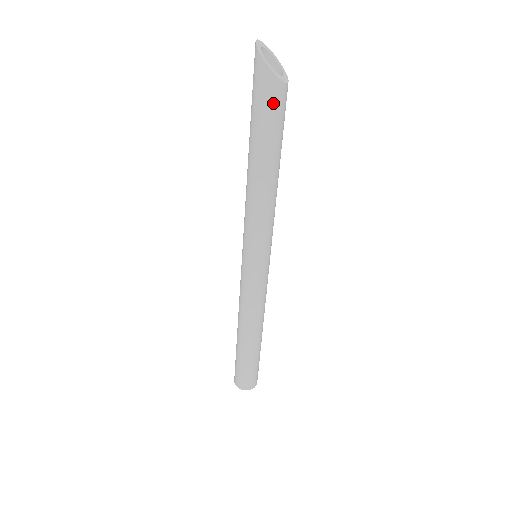
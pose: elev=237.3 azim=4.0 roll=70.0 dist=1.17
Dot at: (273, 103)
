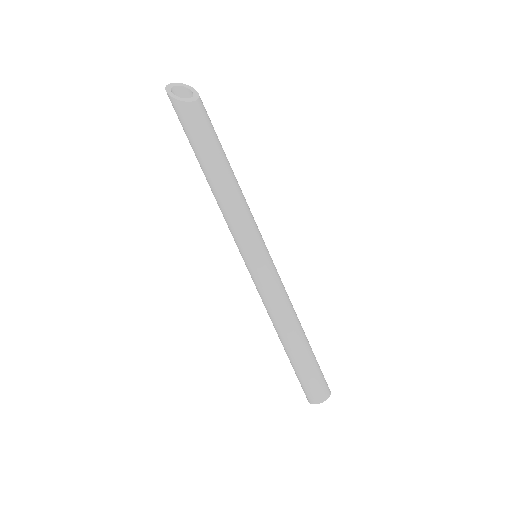
Dot at: (188, 121)
